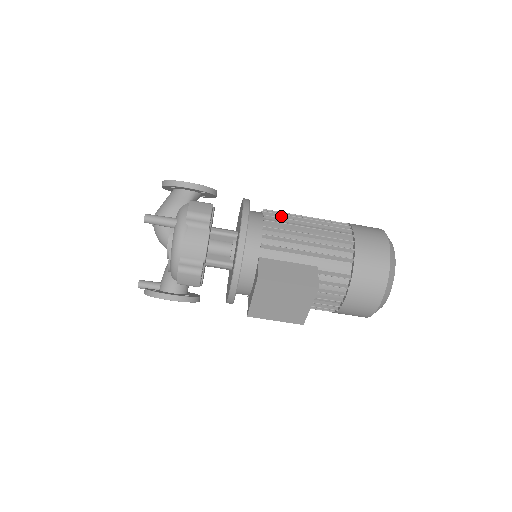
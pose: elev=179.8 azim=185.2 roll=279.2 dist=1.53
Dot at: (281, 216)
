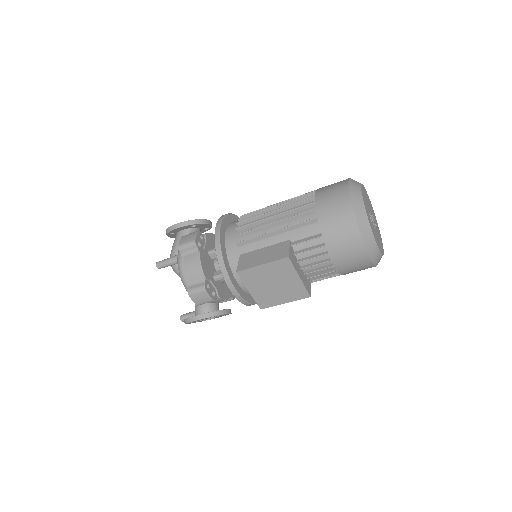
Dot at: occluded
